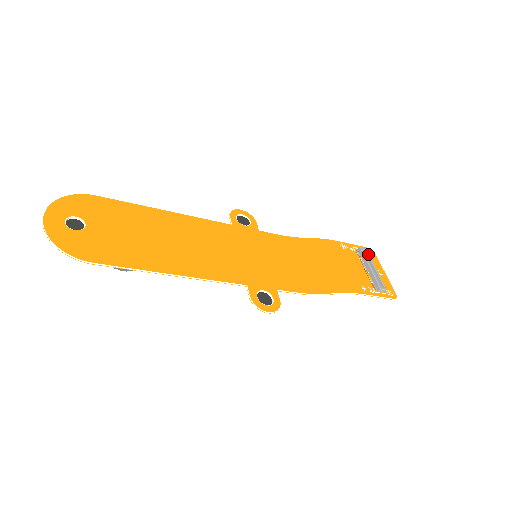
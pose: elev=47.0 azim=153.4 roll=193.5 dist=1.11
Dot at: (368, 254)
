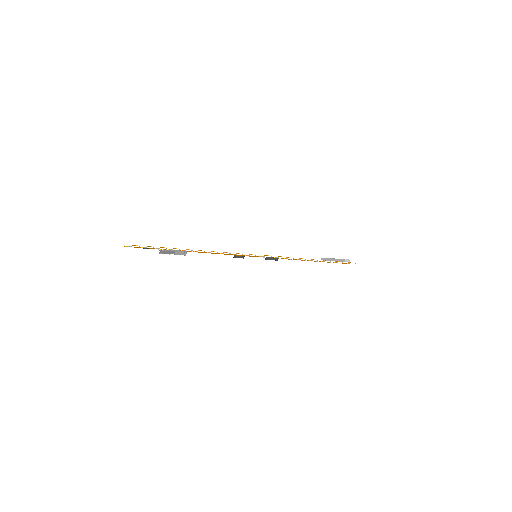
Dot at: occluded
